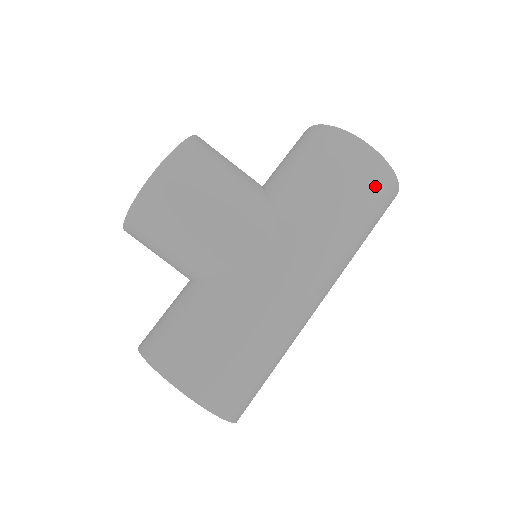
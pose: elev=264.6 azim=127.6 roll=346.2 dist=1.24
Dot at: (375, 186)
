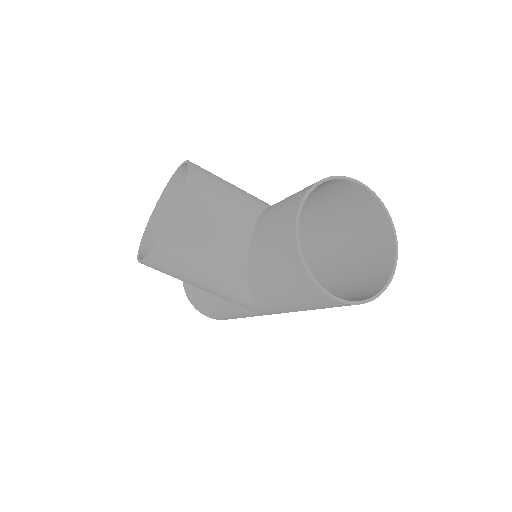
Dot at: (341, 306)
